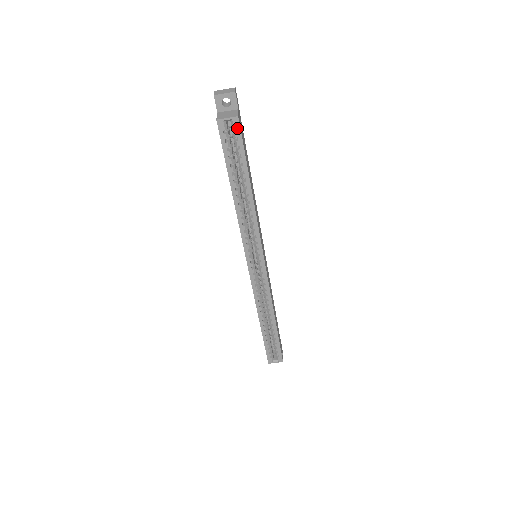
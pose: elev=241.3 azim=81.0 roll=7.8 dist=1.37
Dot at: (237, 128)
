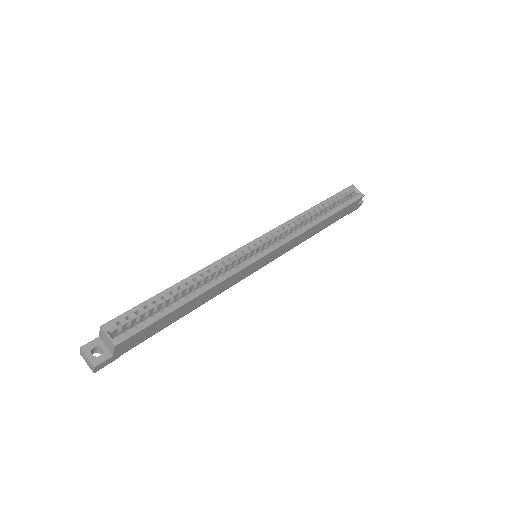
Dot at: (358, 197)
